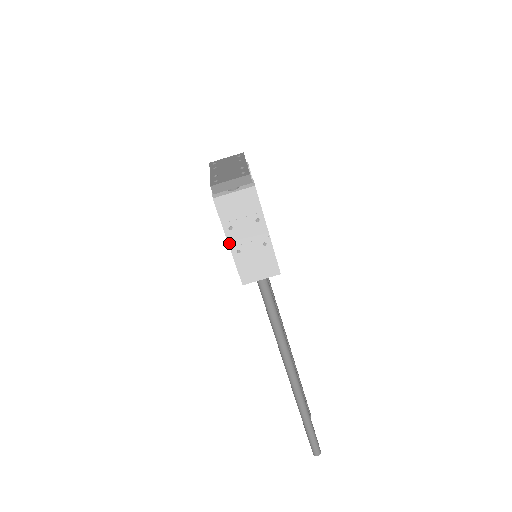
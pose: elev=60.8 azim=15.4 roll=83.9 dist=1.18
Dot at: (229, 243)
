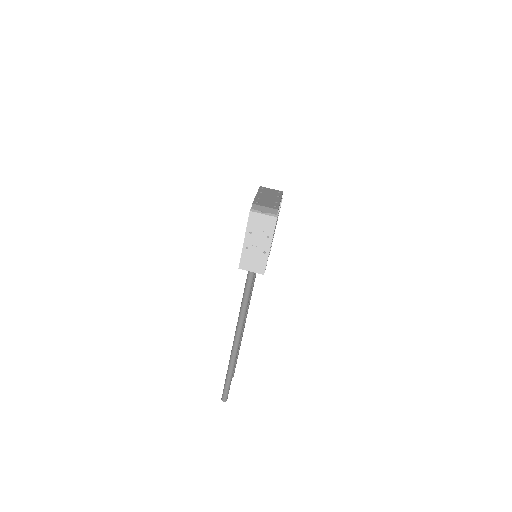
Dot at: (245, 240)
